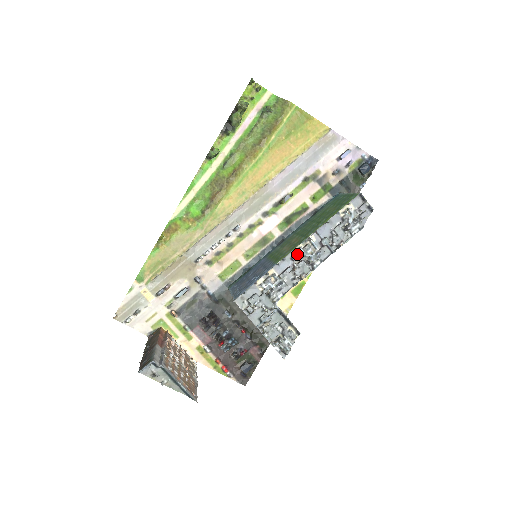
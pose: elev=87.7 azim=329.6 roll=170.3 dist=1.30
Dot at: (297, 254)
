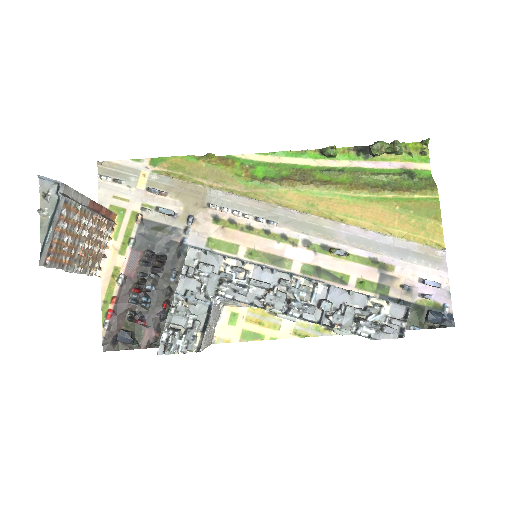
Dot at: (289, 282)
